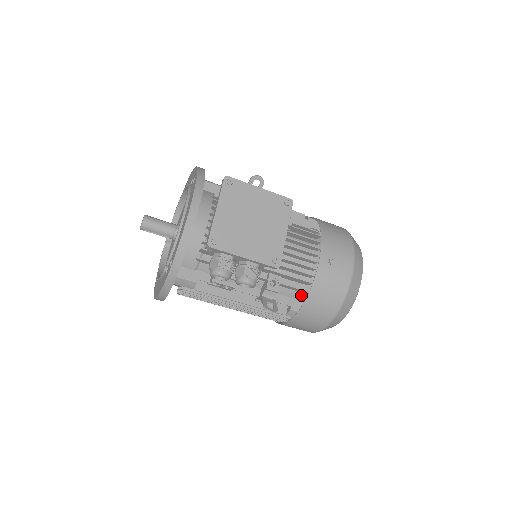
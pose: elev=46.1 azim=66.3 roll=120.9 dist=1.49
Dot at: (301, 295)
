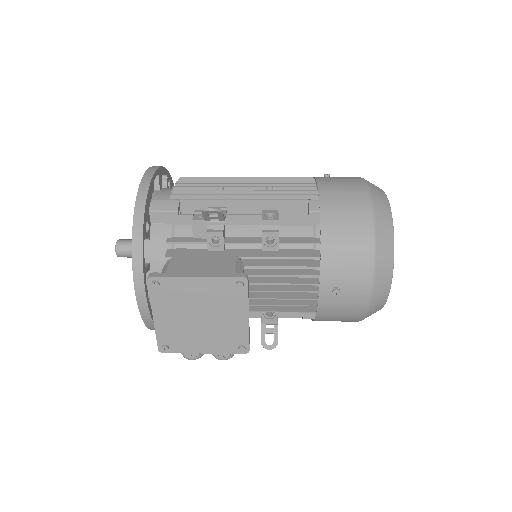
Dot at: occluded
